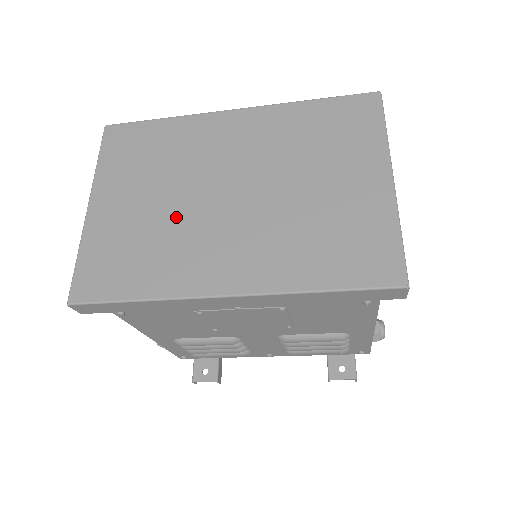
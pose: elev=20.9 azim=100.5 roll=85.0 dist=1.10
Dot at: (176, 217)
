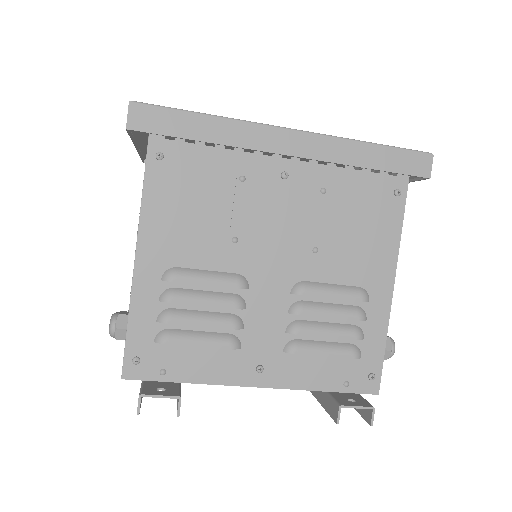
Dot at: occluded
